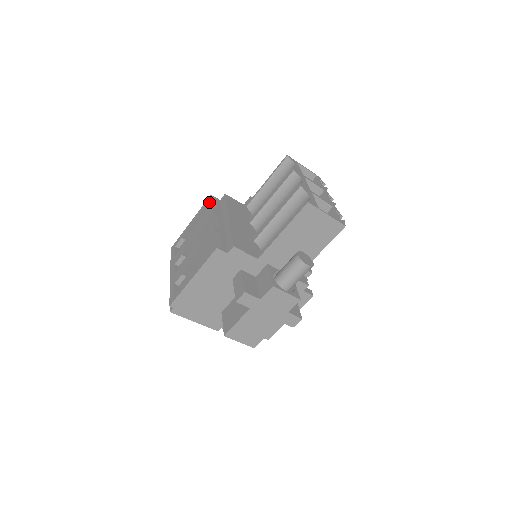
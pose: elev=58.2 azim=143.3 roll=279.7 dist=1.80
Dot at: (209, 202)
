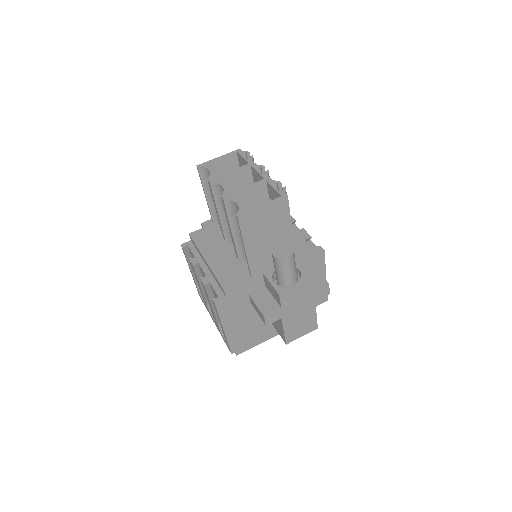
Dot at: (185, 251)
